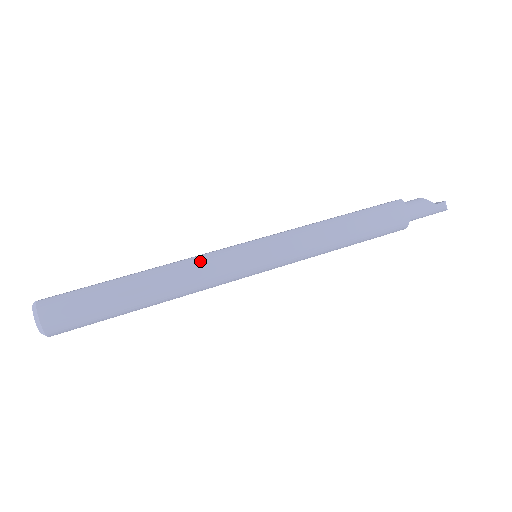
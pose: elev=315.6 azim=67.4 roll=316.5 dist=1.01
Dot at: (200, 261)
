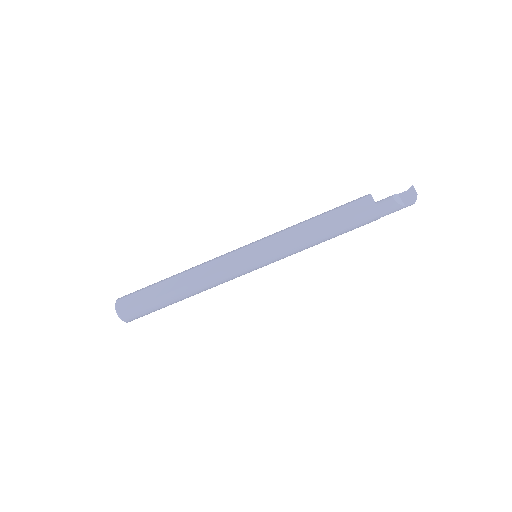
Dot at: (218, 278)
